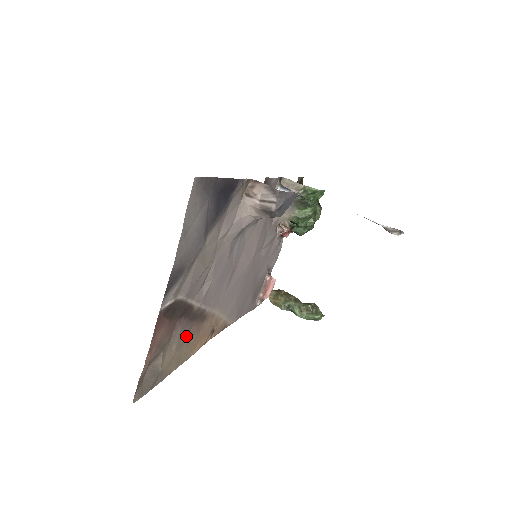
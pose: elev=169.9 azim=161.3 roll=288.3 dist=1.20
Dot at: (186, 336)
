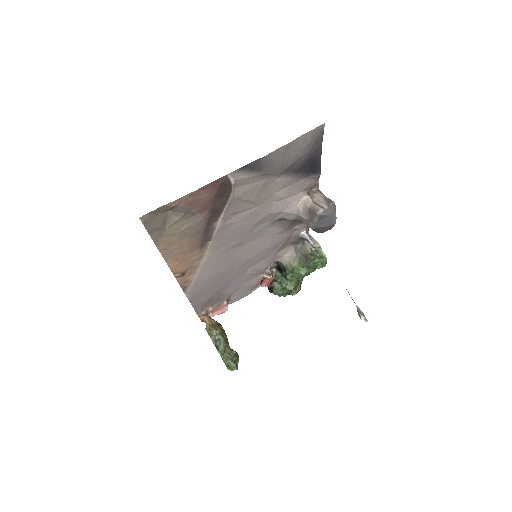
Dot at: (191, 235)
